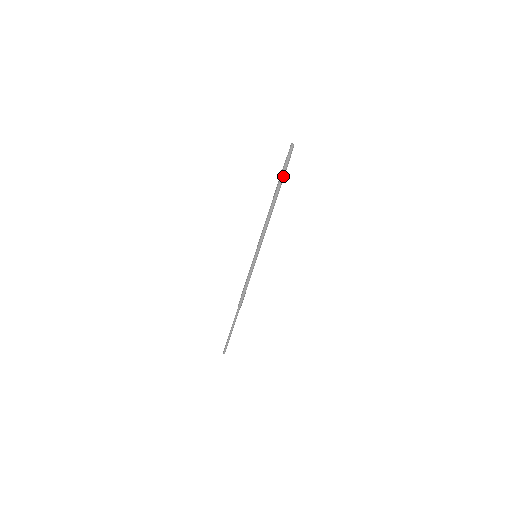
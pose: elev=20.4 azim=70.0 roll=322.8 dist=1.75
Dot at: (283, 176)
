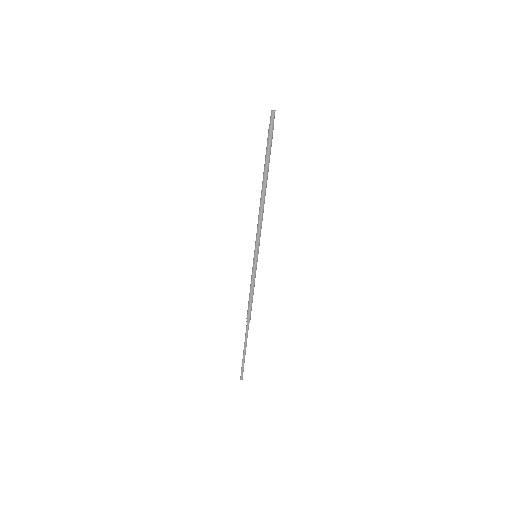
Dot at: (269, 152)
